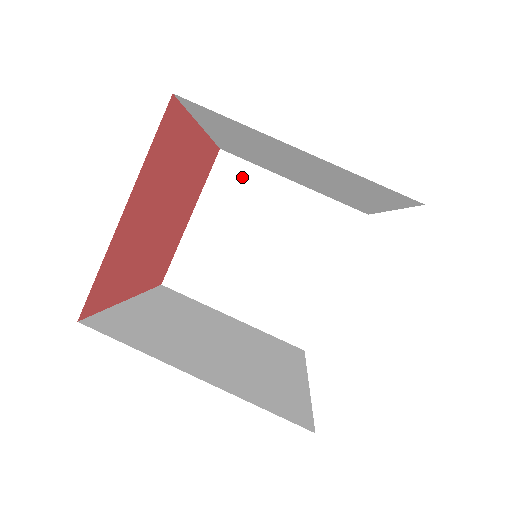
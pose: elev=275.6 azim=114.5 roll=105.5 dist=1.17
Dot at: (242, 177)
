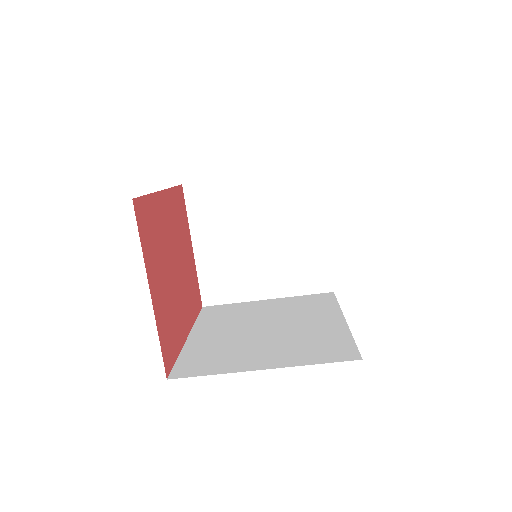
Dot at: (211, 195)
